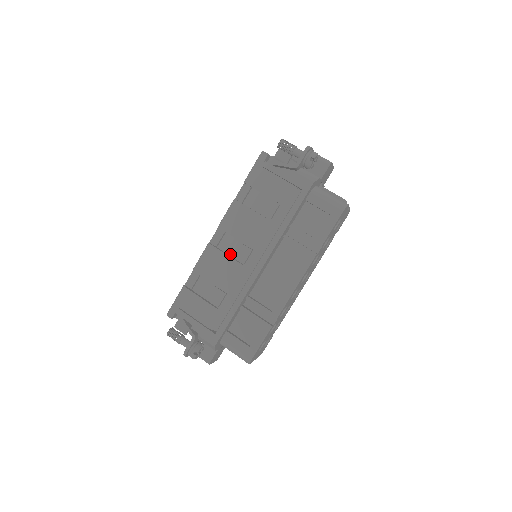
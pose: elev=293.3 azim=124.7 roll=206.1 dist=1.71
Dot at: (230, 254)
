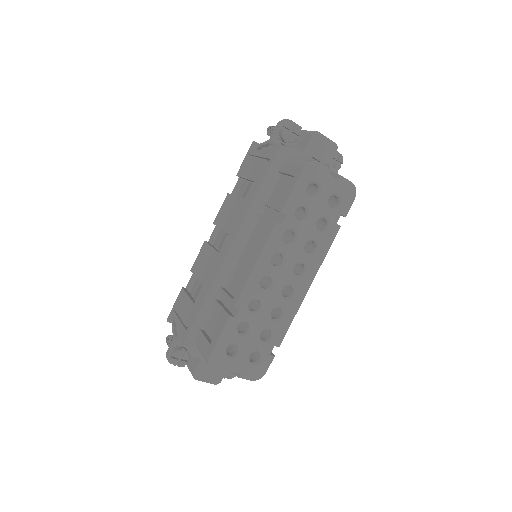
Dot at: (217, 247)
